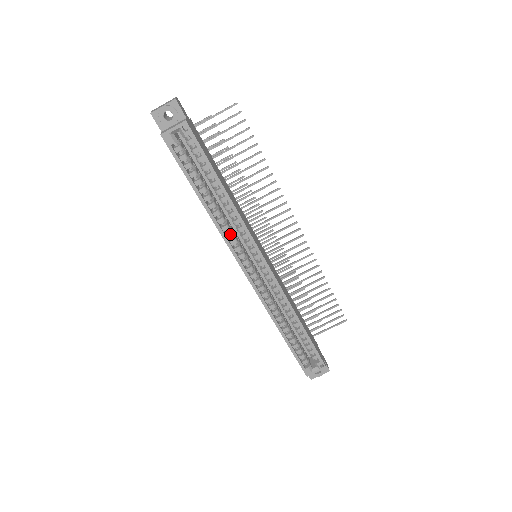
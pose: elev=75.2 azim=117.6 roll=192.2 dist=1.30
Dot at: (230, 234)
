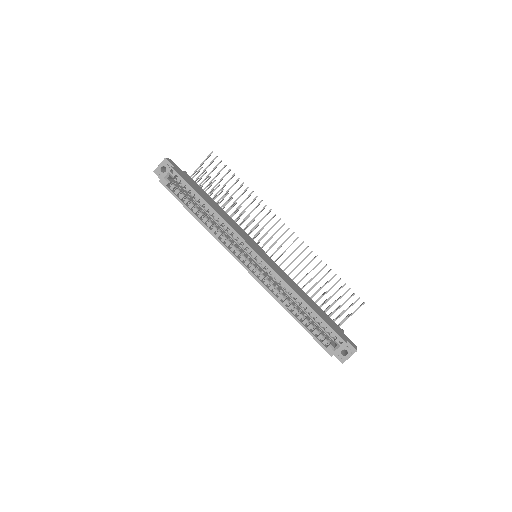
Dot at: (223, 238)
